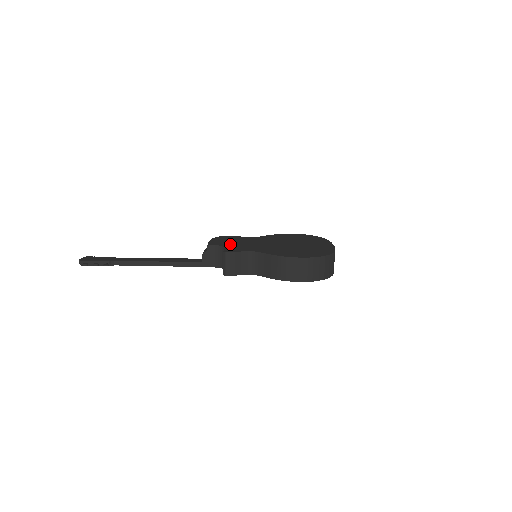
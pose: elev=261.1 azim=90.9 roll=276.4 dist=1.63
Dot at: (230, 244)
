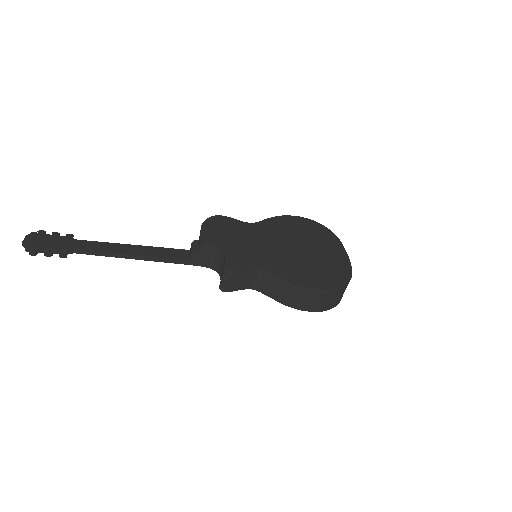
Dot at: (229, 244)
